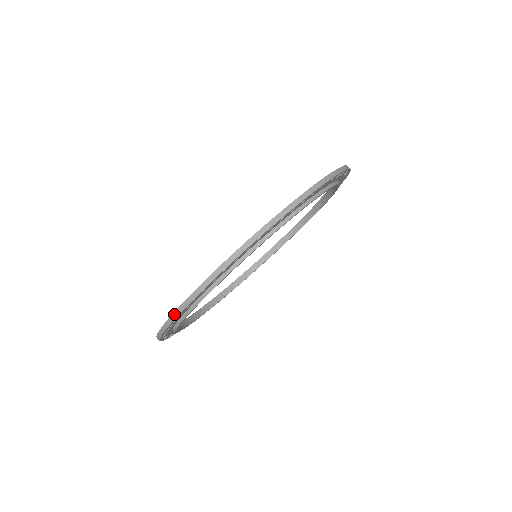
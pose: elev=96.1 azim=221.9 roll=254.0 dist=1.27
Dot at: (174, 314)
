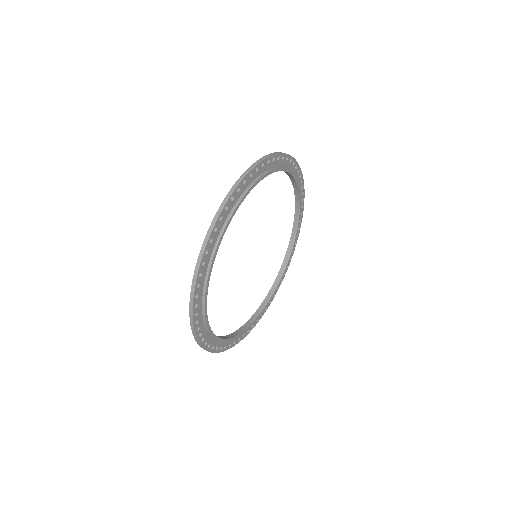
Dot at: (192, 285)
